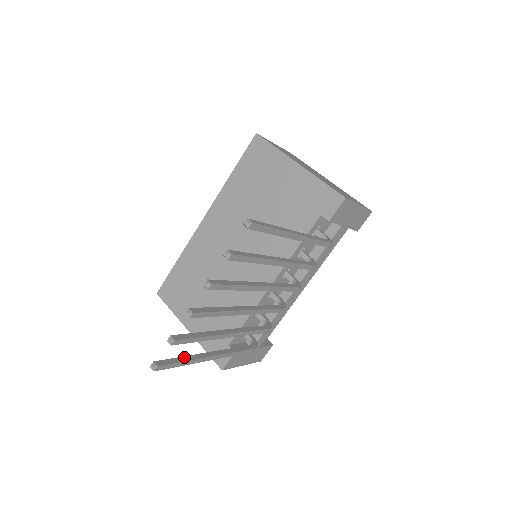
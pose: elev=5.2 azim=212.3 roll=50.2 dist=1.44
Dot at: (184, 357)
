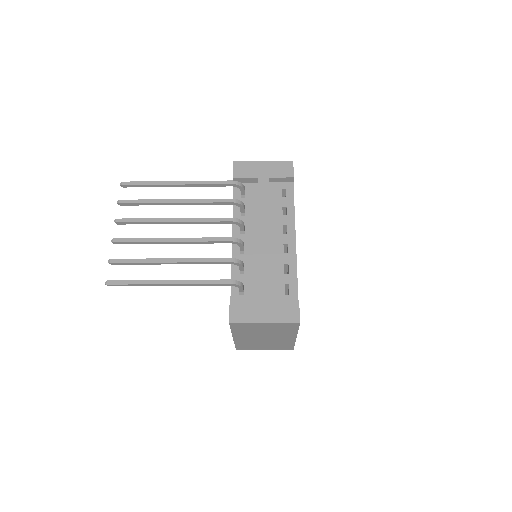
Dot at: (138, 281)
